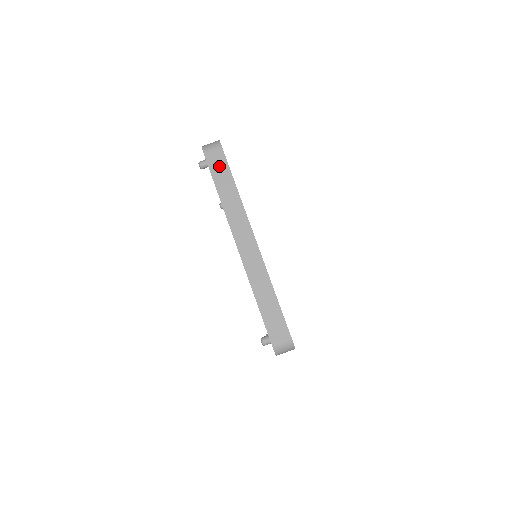
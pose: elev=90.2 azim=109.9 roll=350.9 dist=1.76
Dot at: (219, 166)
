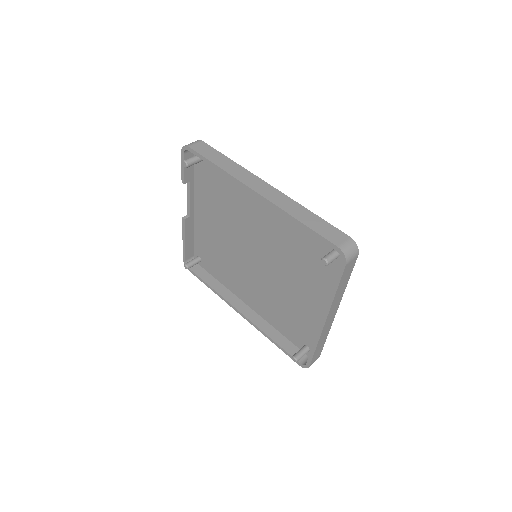
Dot at: (207, 151)
